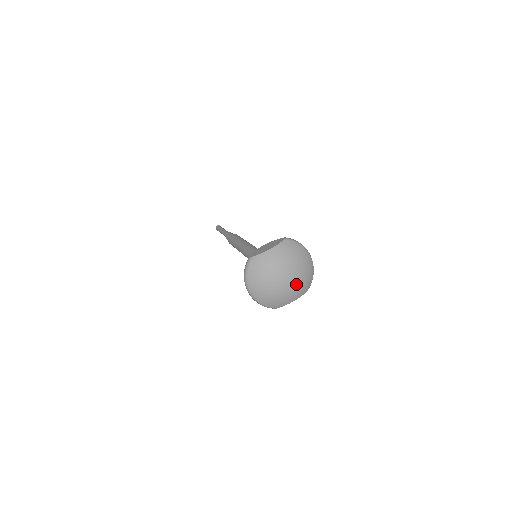
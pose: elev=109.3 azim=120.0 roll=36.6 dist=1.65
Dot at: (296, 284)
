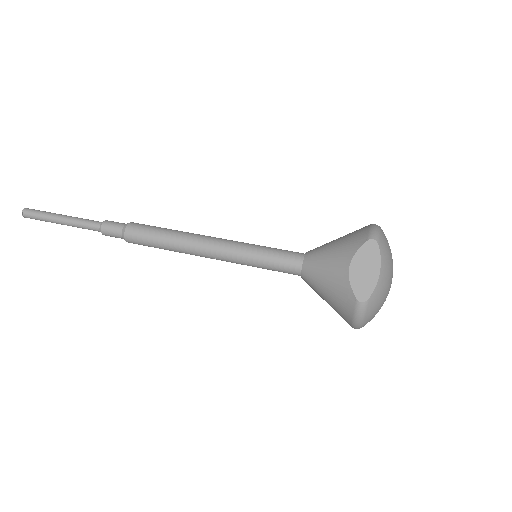
Dot at: occluded
